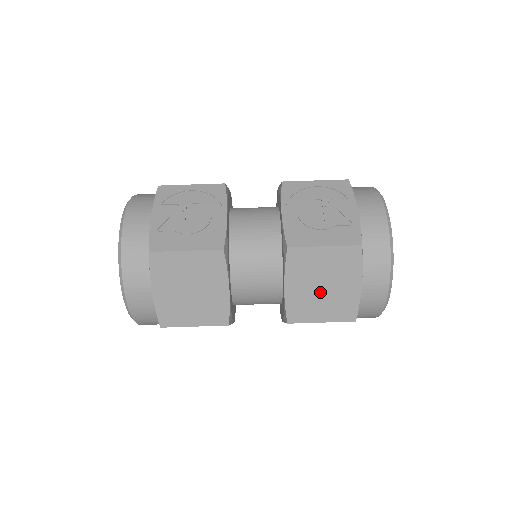
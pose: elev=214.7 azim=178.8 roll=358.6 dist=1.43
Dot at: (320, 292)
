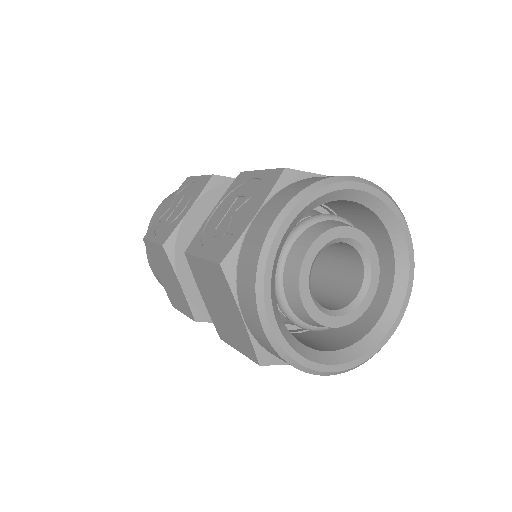
Dot at: (222, 313)
